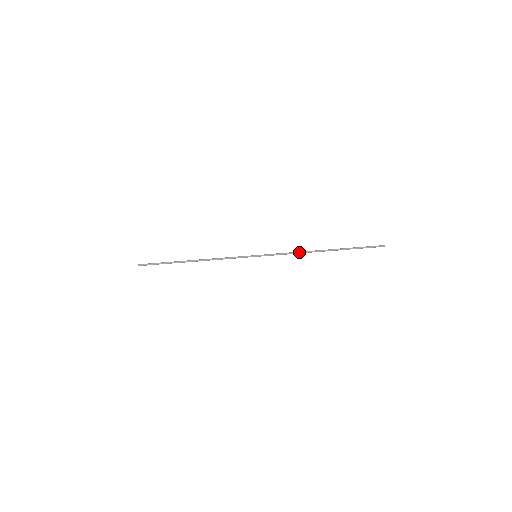
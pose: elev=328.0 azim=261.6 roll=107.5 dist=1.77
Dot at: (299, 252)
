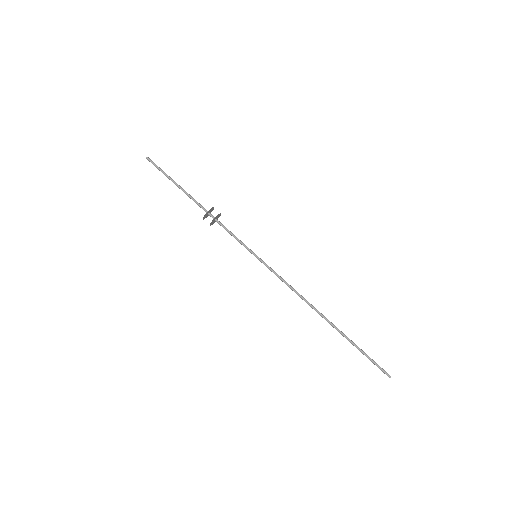
Dot at: occluded
